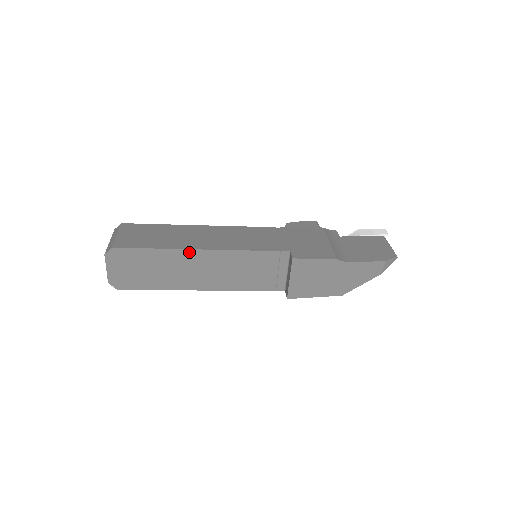
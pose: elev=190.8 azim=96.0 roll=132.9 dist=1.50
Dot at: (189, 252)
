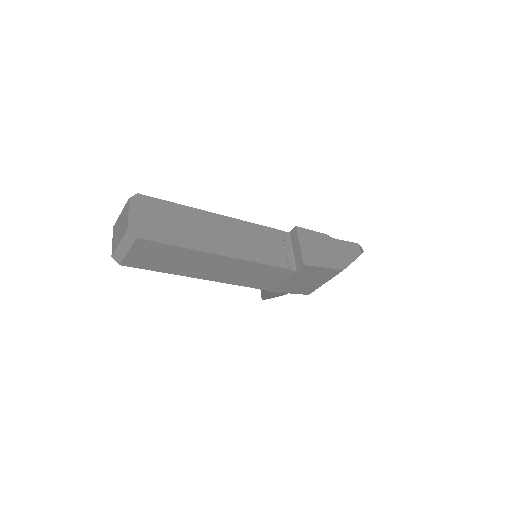
Dot at: (209, 214)
